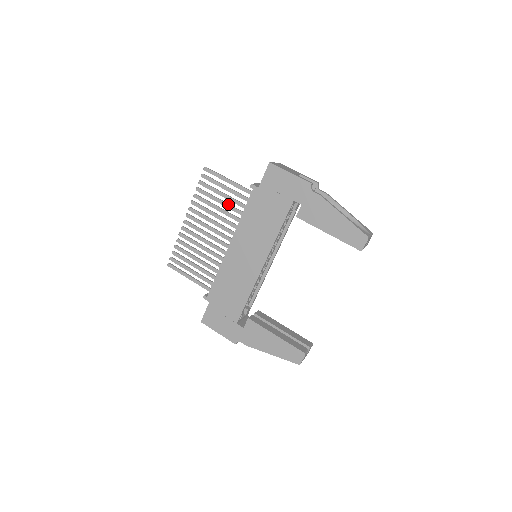
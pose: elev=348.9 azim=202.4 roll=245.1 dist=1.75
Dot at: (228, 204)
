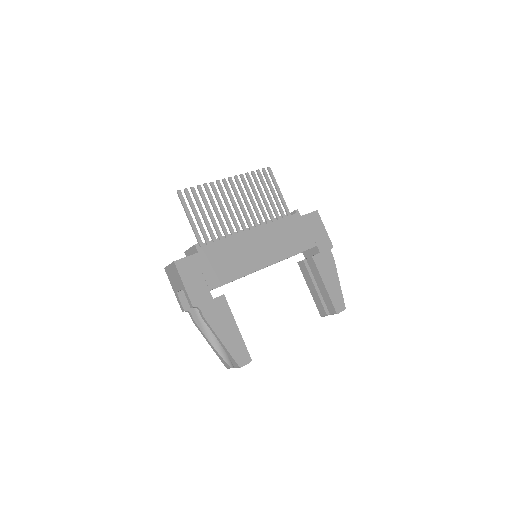
Dot at: (268, 204)
